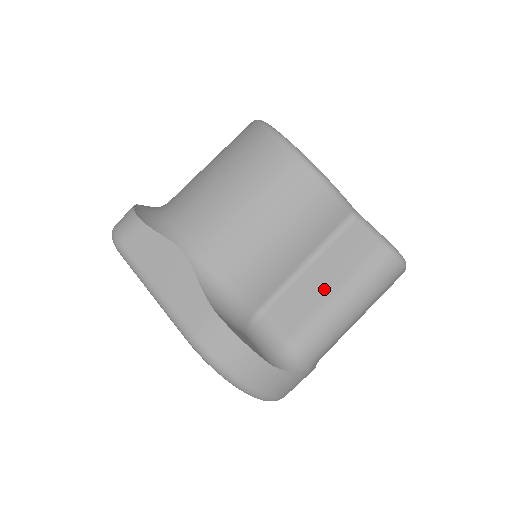
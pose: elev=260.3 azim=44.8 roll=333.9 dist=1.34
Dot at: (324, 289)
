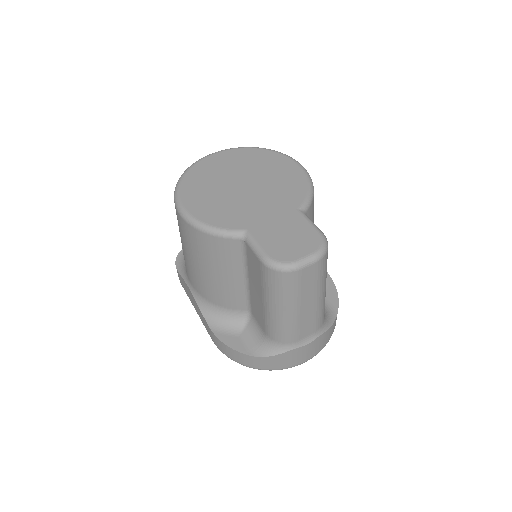
Dot at: (259, 298)
